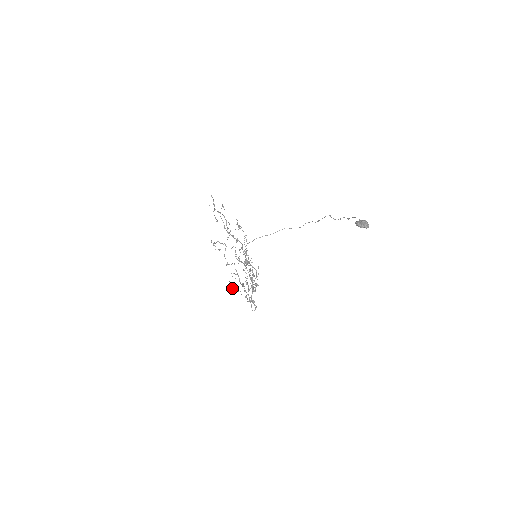
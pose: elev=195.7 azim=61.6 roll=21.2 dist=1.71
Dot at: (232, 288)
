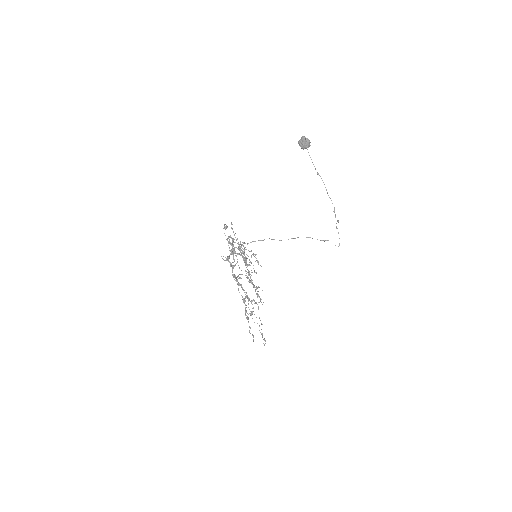
Dot at: (250, 333)
